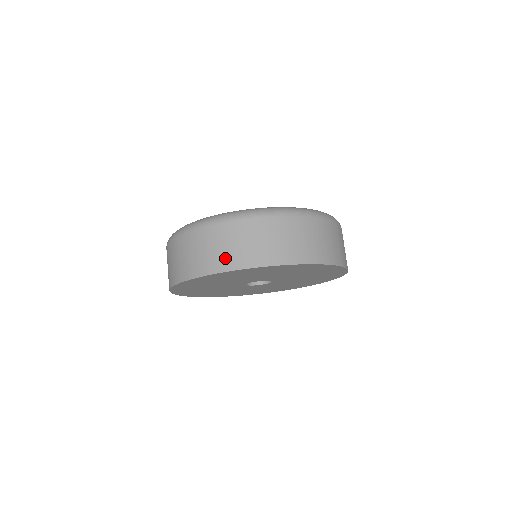
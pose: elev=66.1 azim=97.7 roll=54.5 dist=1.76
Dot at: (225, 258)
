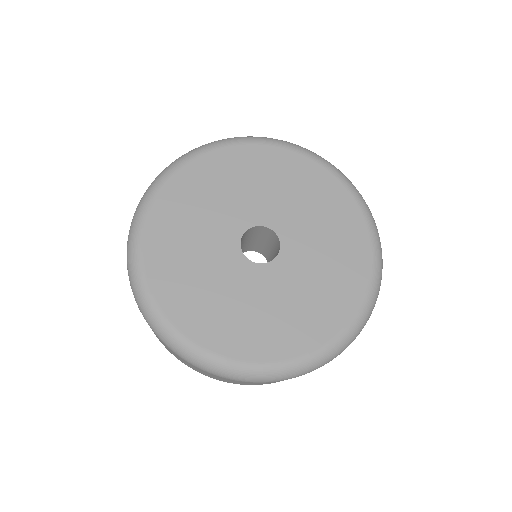
Dot at: (221, 380)
